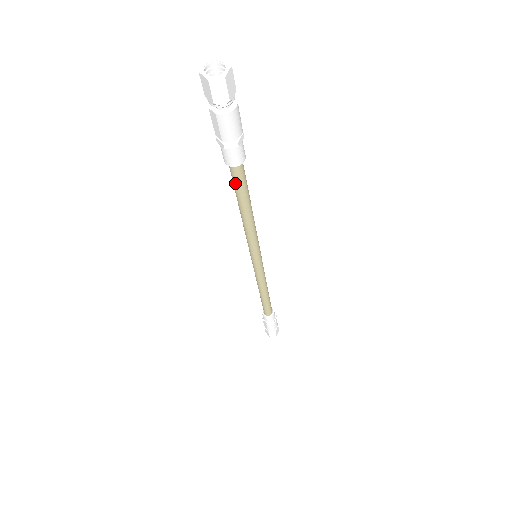
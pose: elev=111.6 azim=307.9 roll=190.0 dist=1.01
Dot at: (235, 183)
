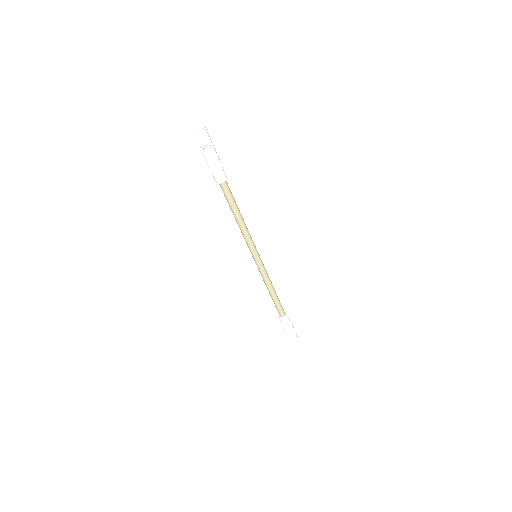
Dot at: (225, 195)
